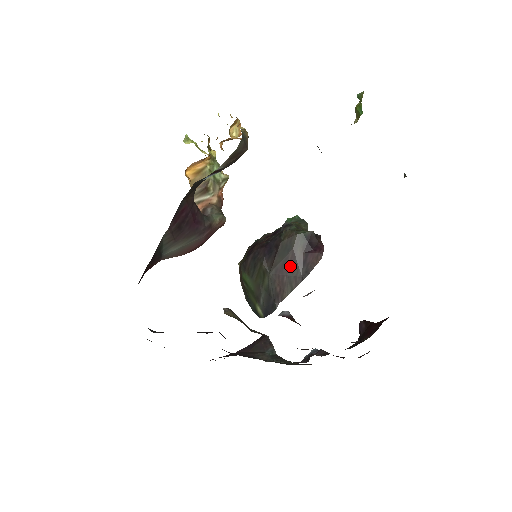
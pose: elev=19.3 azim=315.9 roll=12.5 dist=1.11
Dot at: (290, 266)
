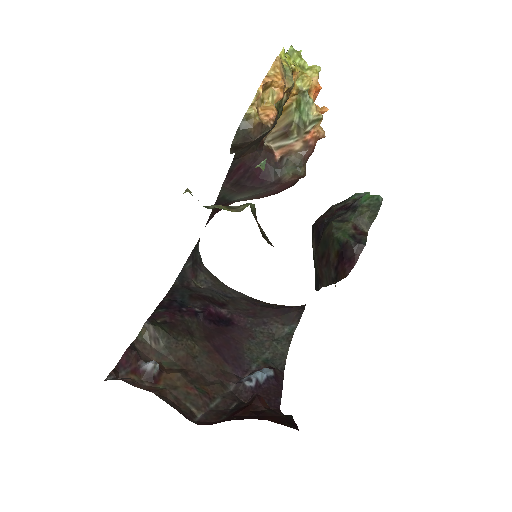
Dot at: (326, 263)
